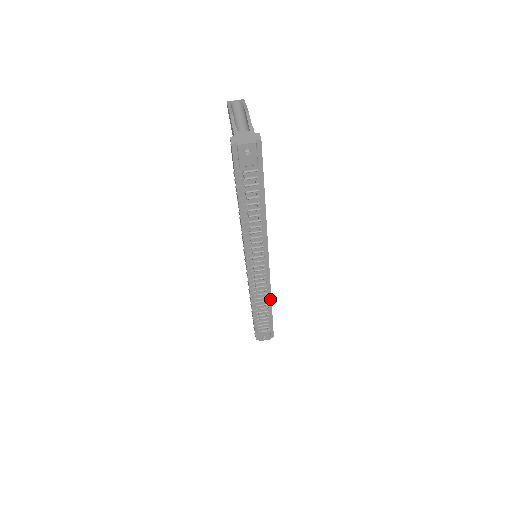
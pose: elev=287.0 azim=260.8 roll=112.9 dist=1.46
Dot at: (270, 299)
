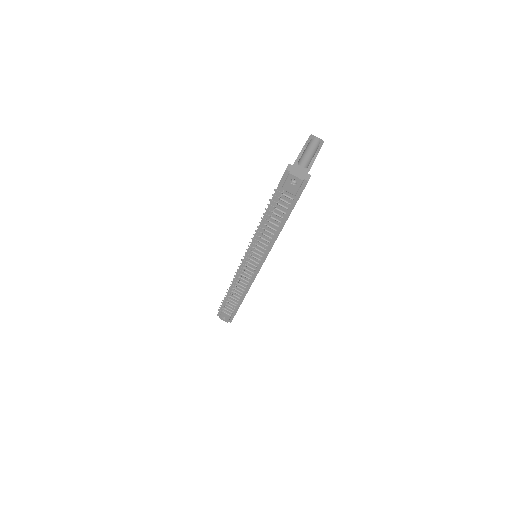
Dot at: (246, 293)
